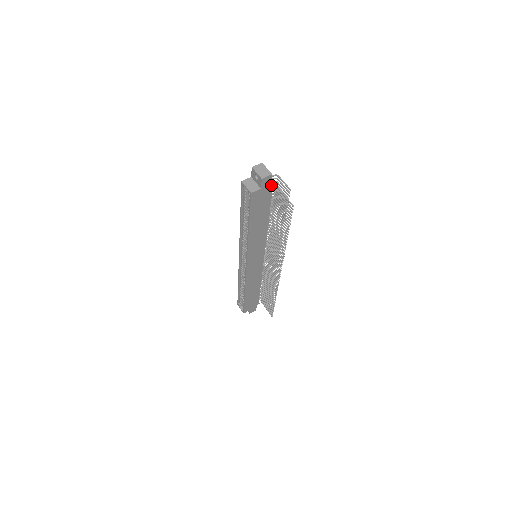
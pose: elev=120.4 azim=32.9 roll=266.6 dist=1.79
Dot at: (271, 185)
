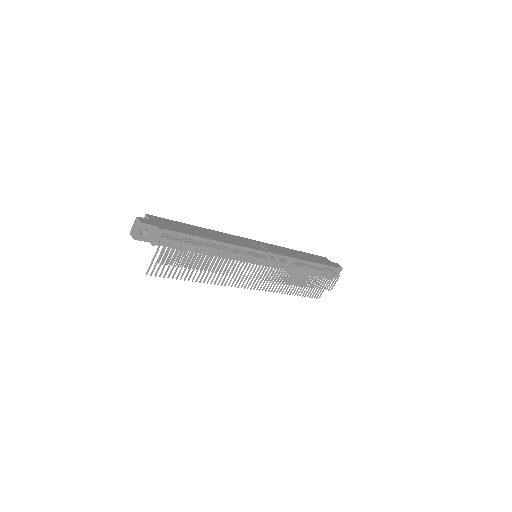
Dot at: (151, 243)
